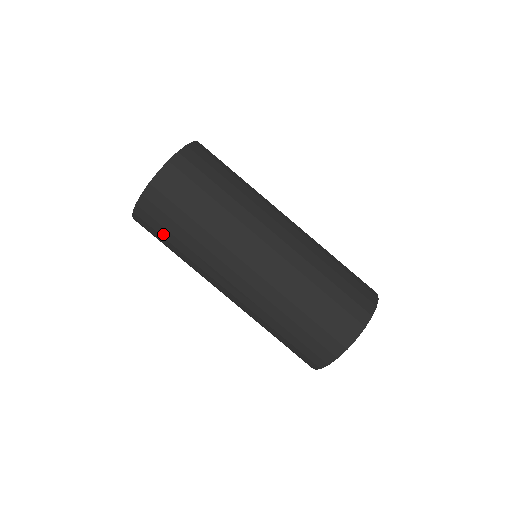
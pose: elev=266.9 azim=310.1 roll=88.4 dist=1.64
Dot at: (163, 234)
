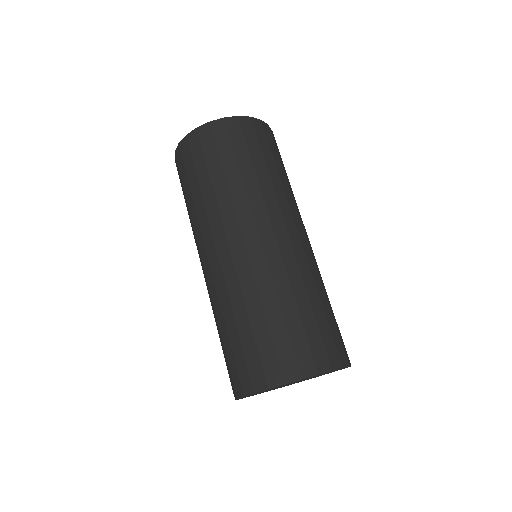
Dot at: (223, 154)
